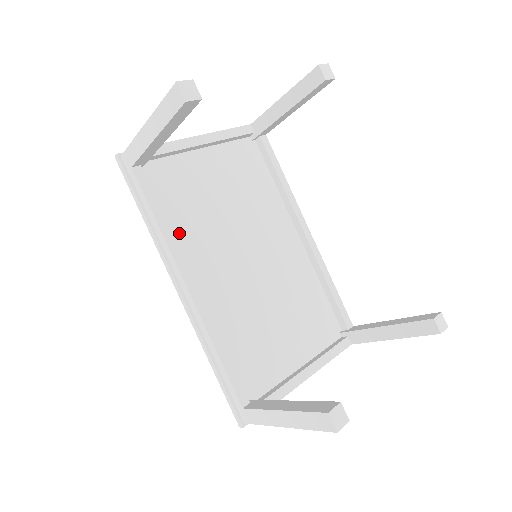
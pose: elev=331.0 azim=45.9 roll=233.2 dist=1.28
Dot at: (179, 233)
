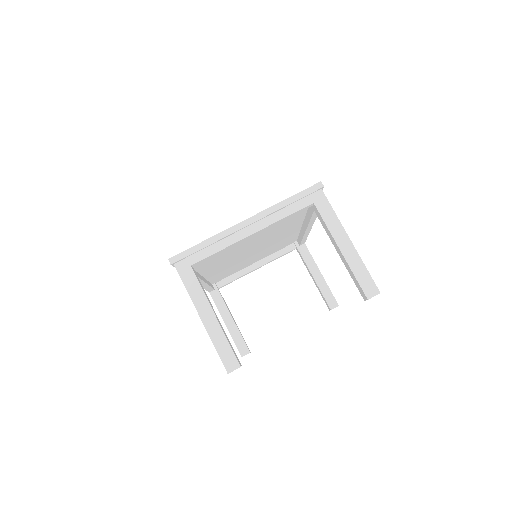
Dot at: (204, 266)
